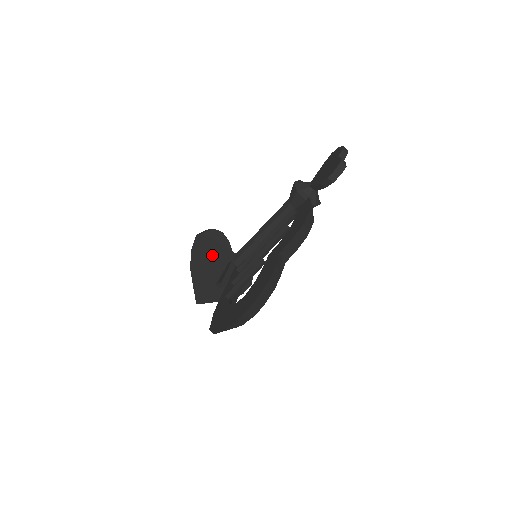
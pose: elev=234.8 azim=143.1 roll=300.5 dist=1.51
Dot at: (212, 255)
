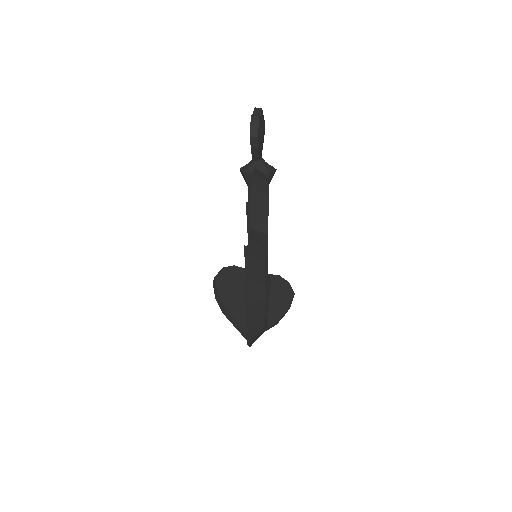
Dot at: (236, 290)
